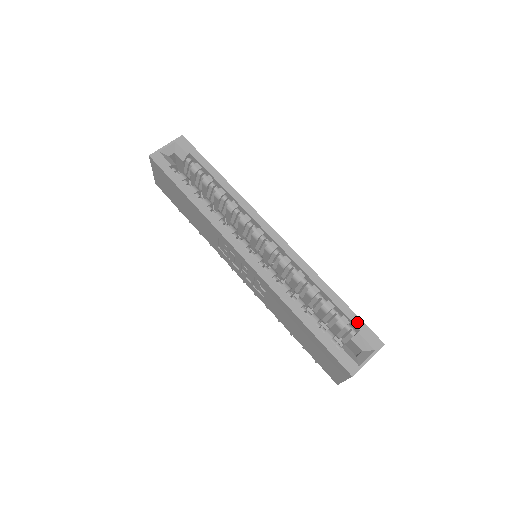
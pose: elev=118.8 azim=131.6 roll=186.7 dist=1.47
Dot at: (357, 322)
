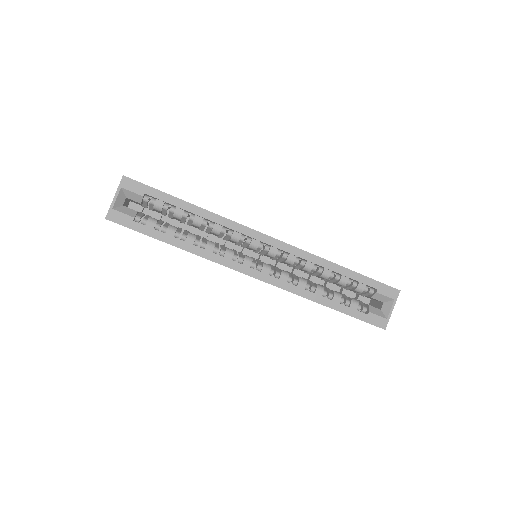
Dot at: (373, 284)
